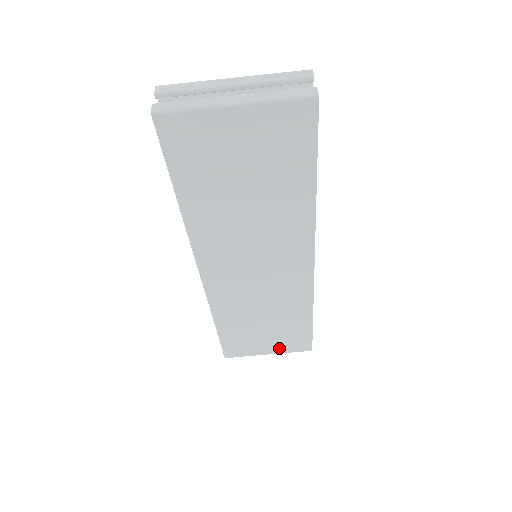
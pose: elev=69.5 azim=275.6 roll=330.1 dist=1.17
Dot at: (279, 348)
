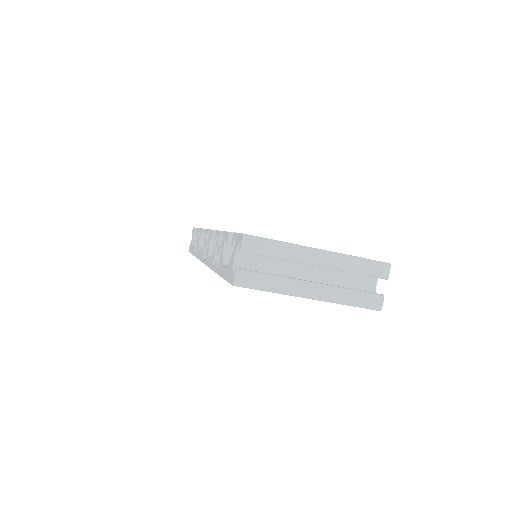
Dot at: occluded
